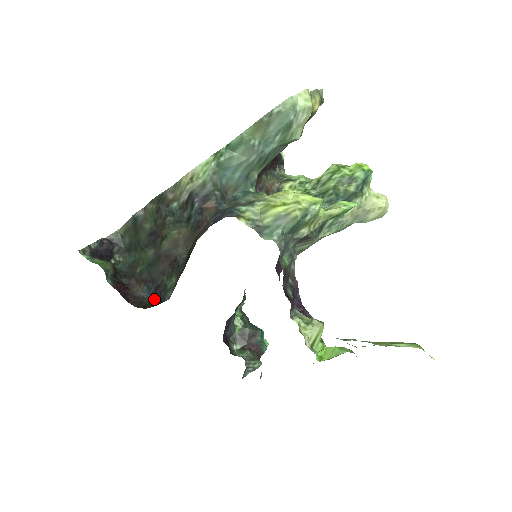
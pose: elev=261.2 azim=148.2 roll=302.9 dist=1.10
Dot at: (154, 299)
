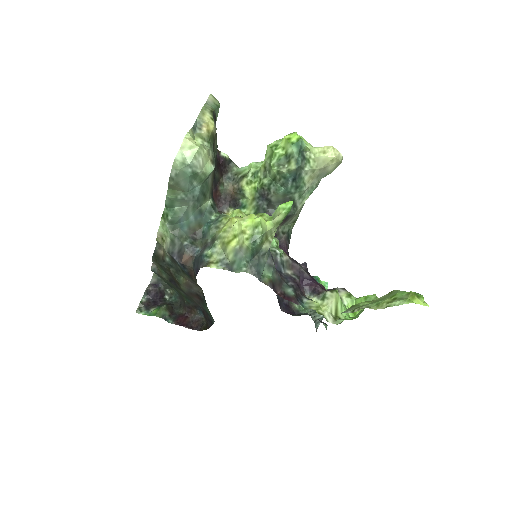
Dot at: (207, 321)
